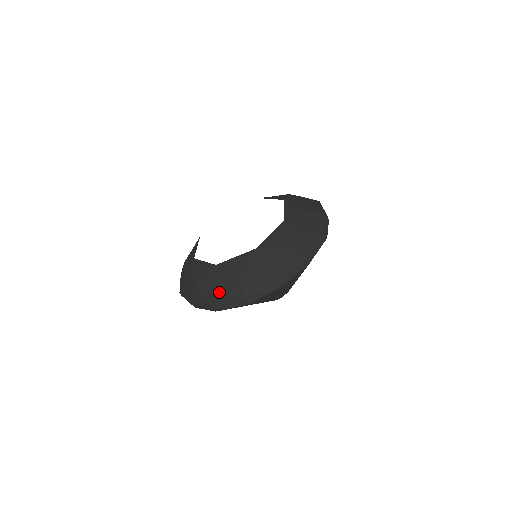
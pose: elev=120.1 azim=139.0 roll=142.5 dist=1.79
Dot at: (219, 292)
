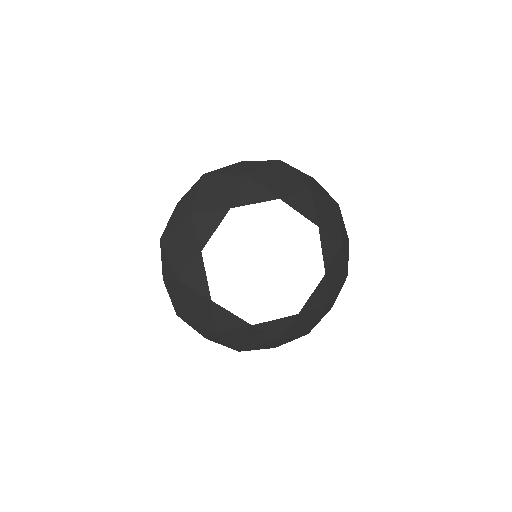
Dot at: (310, 324)
